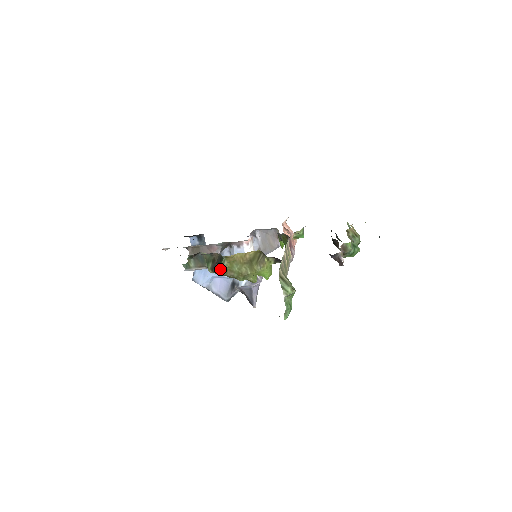
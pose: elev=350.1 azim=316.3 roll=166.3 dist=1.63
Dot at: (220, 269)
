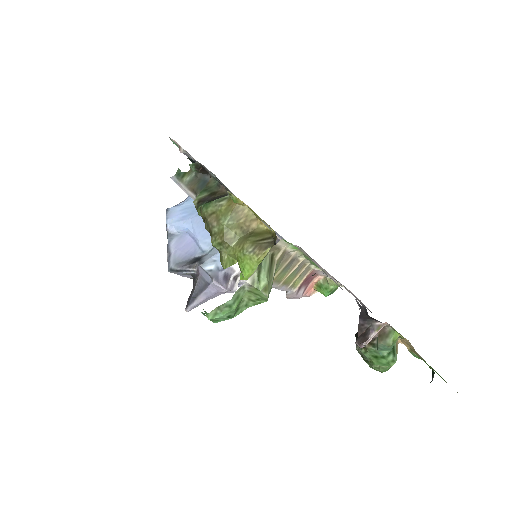
Dot at: (209, 204)
